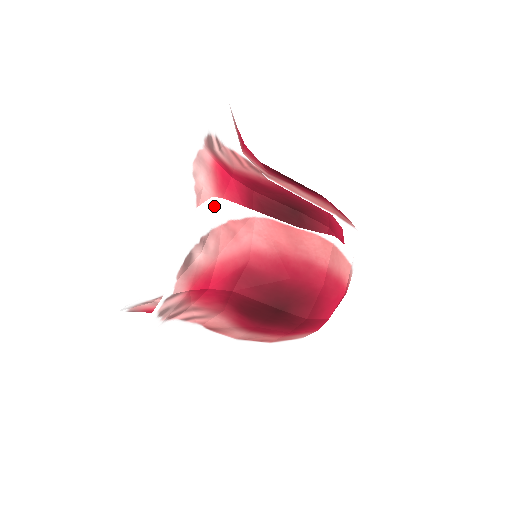
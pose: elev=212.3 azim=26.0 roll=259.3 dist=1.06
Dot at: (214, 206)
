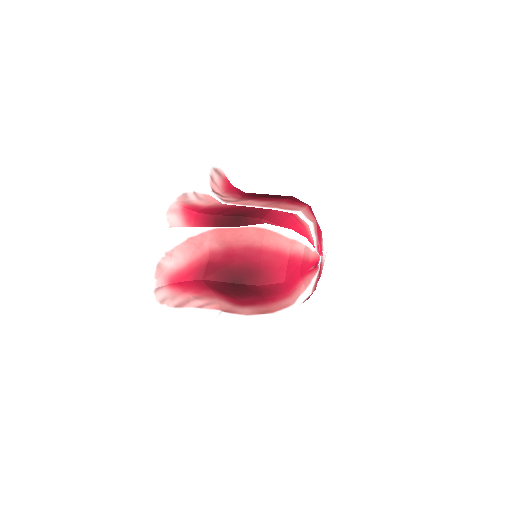
Dot at: (169, 233)
